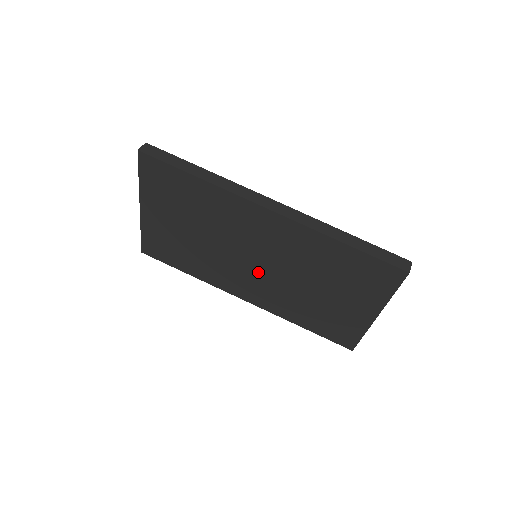
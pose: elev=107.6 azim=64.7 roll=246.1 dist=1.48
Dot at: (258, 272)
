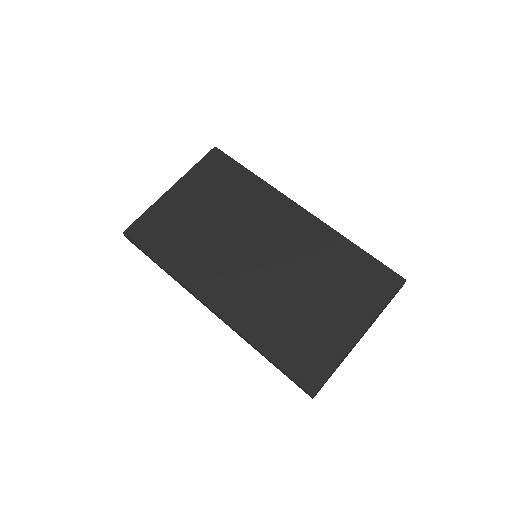
Dot at: (251, 268)
